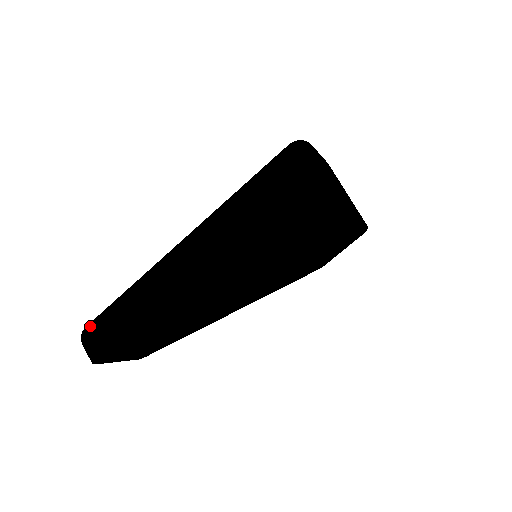
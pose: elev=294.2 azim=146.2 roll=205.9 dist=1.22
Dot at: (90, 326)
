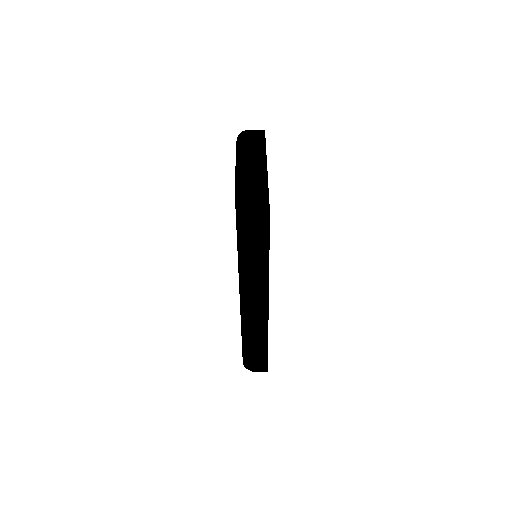
Dot at: occluded
